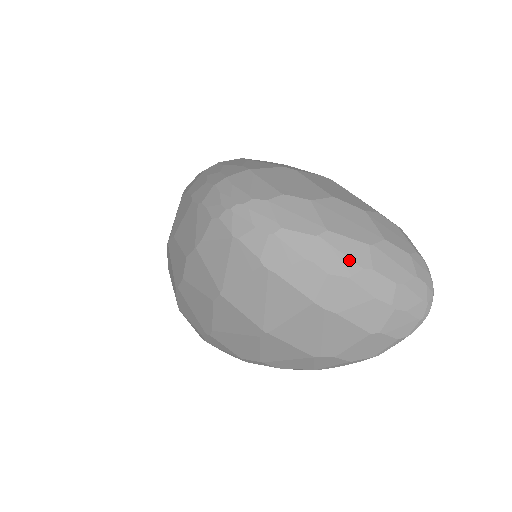
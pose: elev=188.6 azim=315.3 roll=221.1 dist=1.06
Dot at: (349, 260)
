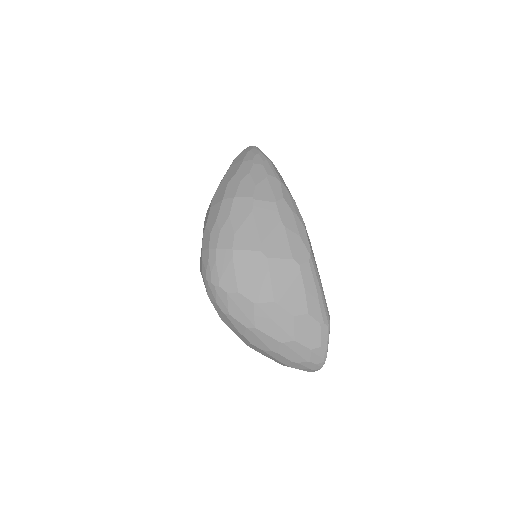
Dot at: (264, 345)
